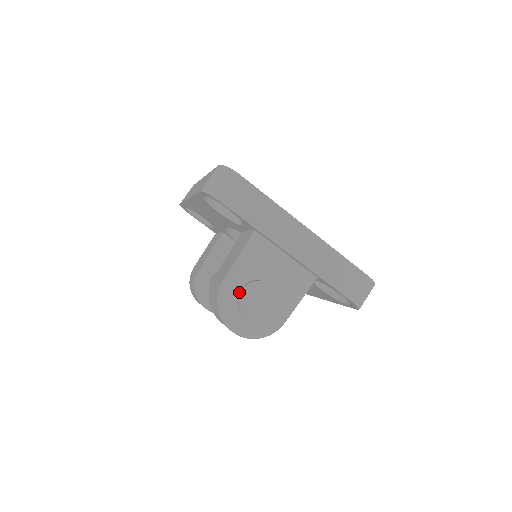
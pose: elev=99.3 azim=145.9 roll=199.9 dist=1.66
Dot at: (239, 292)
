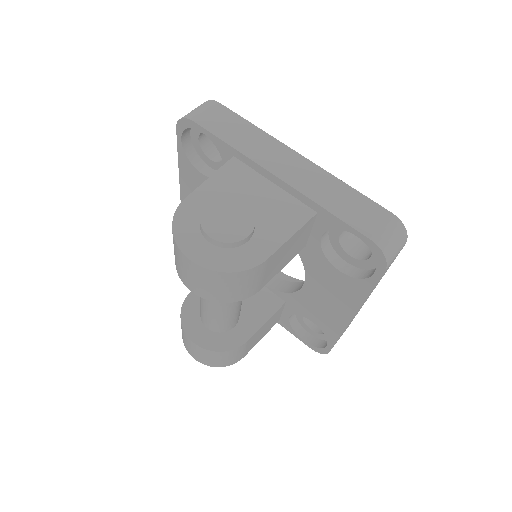
Dot at: (204, 211)
